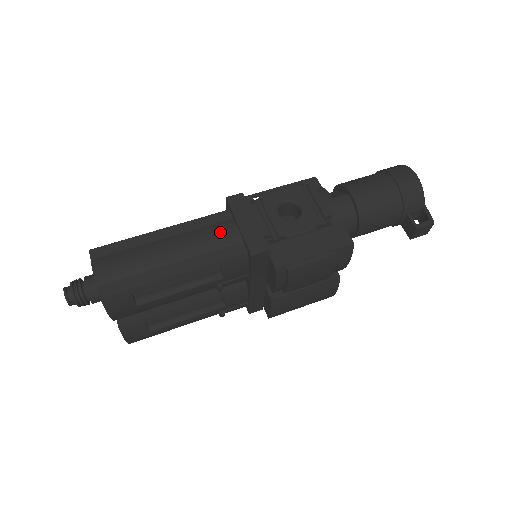
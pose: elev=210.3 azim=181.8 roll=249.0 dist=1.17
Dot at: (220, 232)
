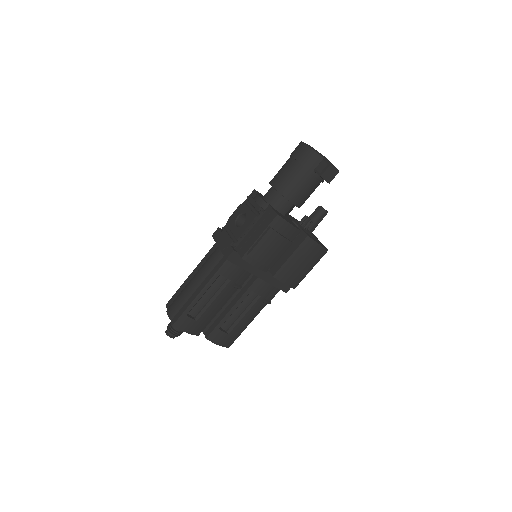
Dot at: (213, 257)
